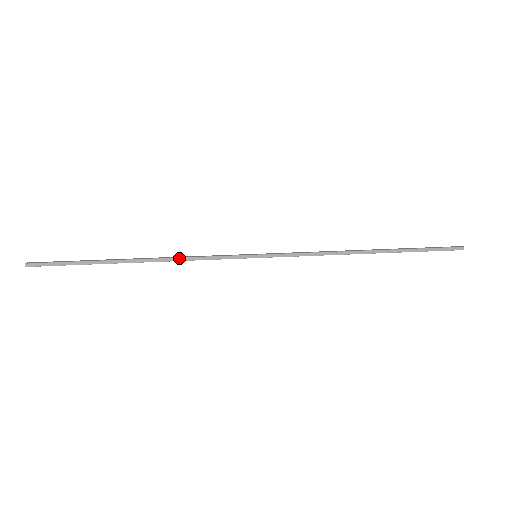
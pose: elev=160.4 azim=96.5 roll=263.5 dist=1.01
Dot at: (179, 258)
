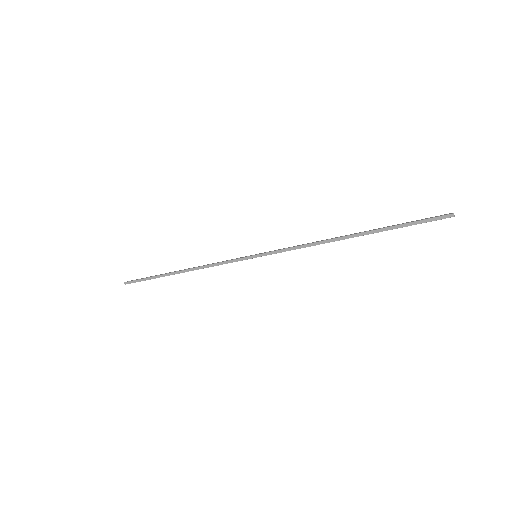
Dot at: (205, 265)
